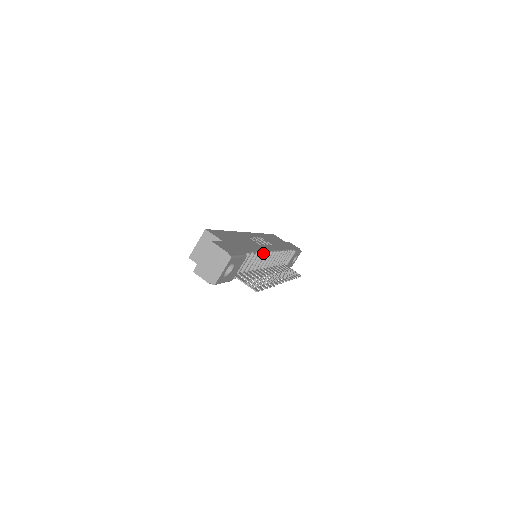
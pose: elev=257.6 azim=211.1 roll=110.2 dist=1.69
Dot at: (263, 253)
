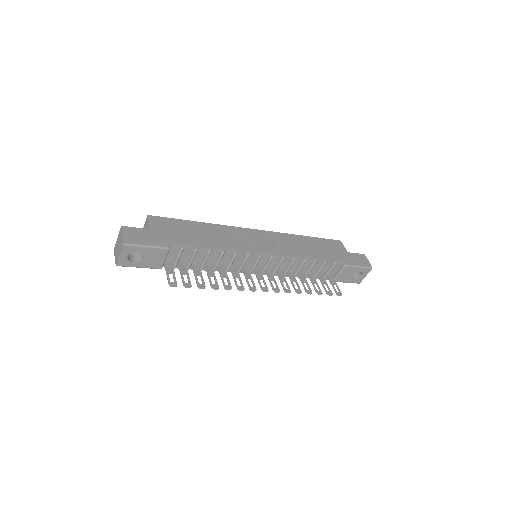
Dot at: (234, 253)
